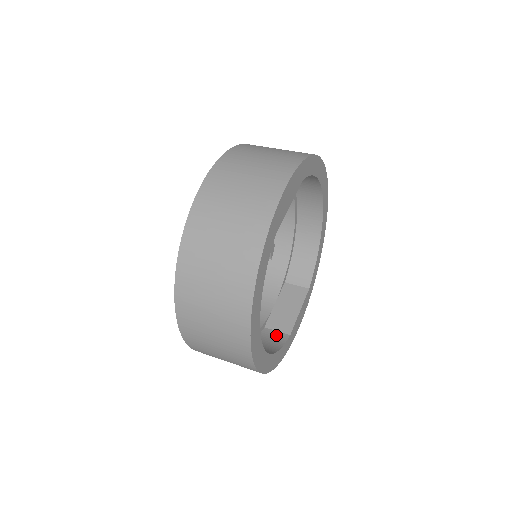
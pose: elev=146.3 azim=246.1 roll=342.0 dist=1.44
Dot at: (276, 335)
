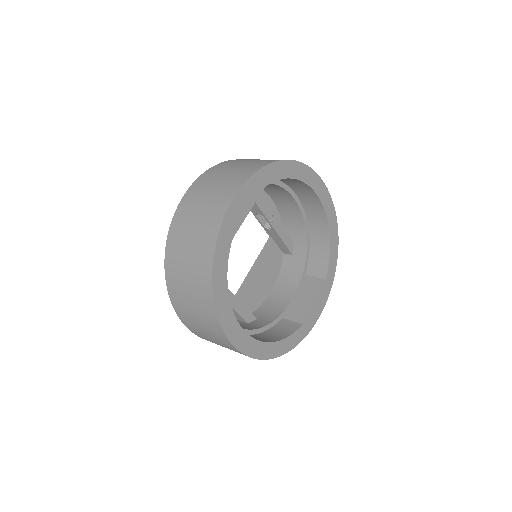
Dot at: (290, 325)
